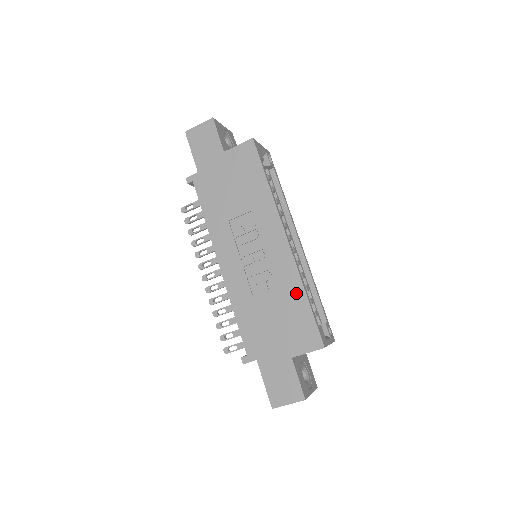
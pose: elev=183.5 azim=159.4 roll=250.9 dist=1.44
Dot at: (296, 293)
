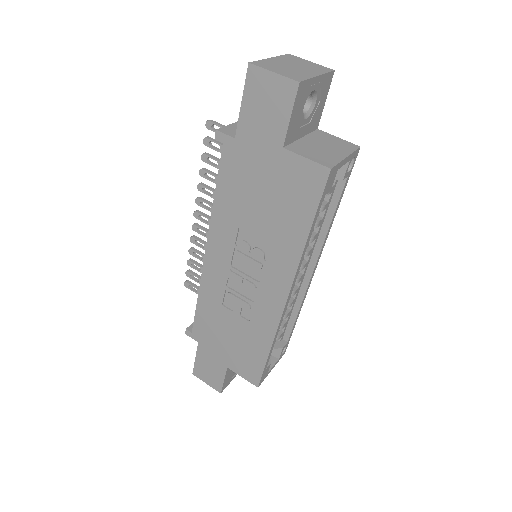
Dot at: (262, 341)
